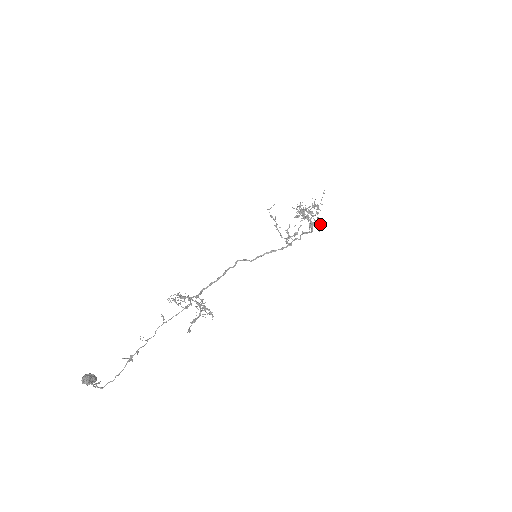
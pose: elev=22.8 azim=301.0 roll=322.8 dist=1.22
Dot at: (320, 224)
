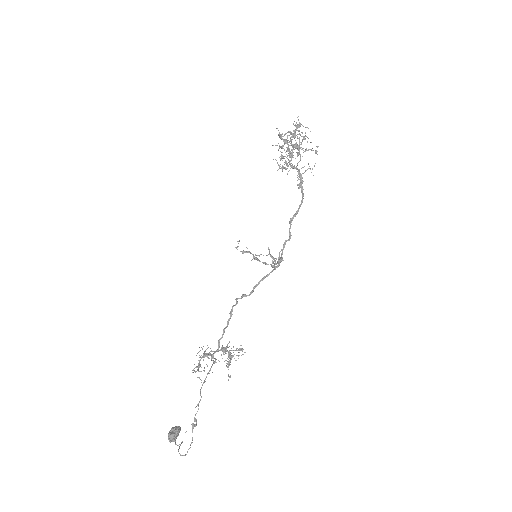
Dot at: (313, 150)
